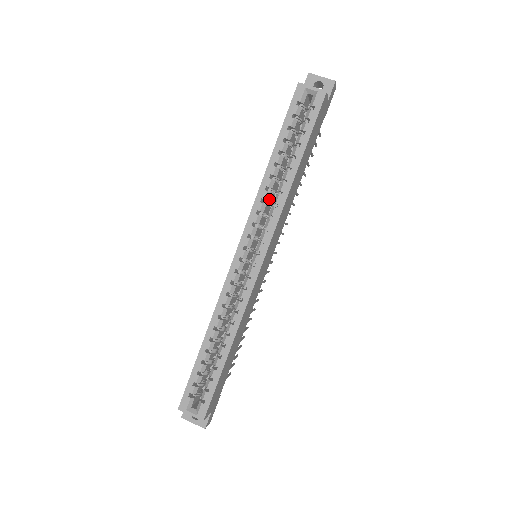
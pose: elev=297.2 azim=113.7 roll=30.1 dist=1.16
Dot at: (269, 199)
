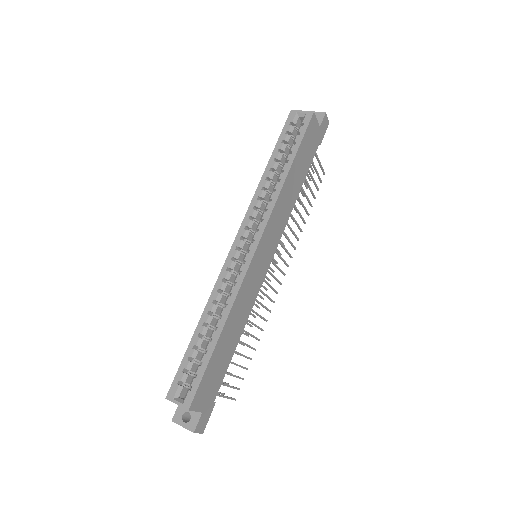
Dot at: (266, 199)
